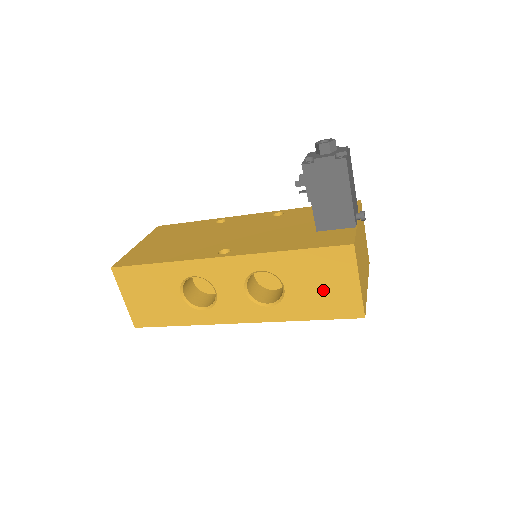
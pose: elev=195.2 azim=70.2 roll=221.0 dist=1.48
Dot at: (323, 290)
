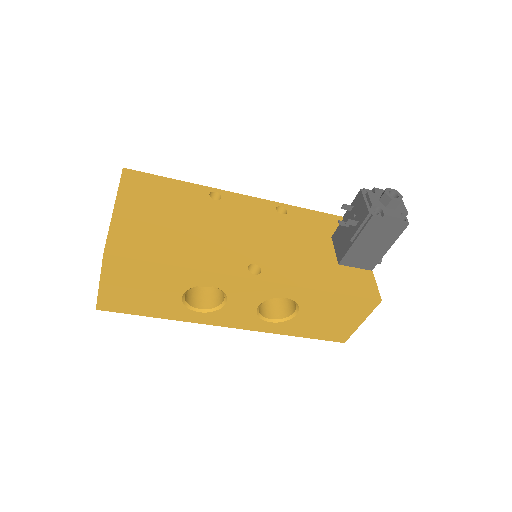
Dot at: (329, 321)
